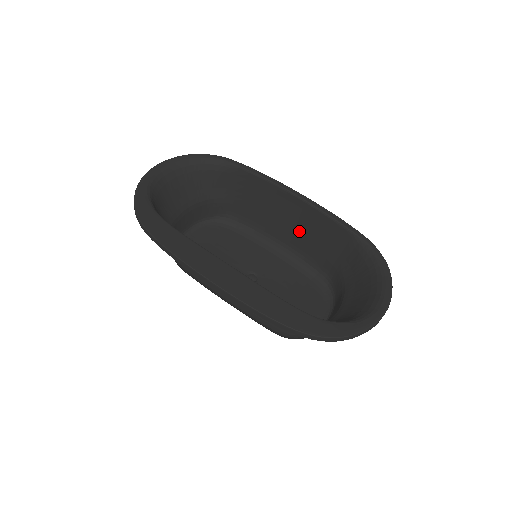
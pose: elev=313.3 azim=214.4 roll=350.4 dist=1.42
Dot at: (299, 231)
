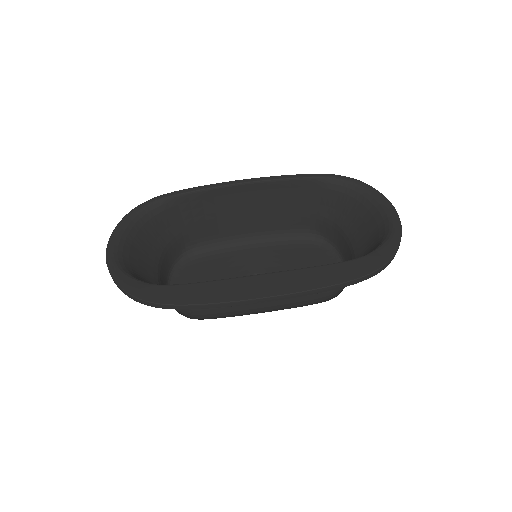
Dot at: (263, 212)
